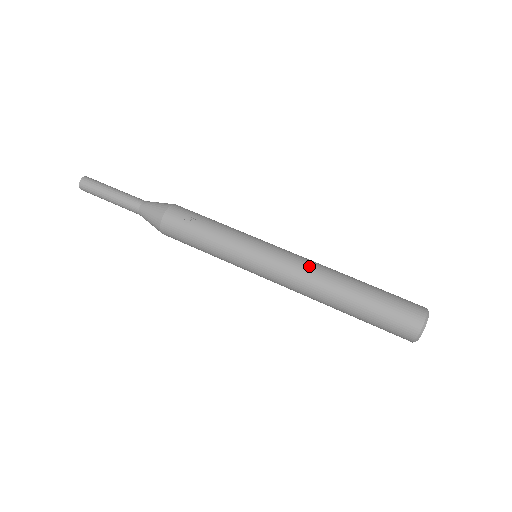
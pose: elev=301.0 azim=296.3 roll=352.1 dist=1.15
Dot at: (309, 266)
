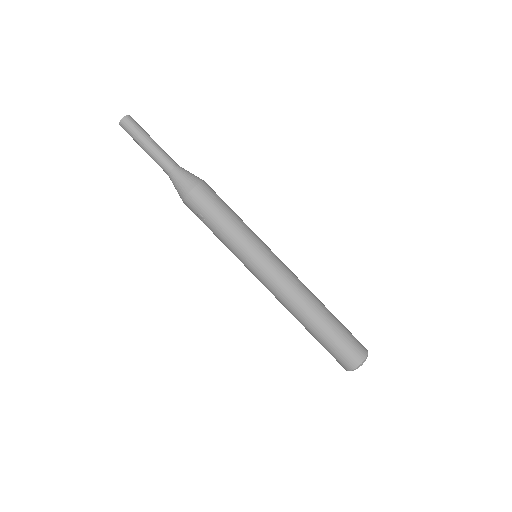
Dot at: (283, 298)
